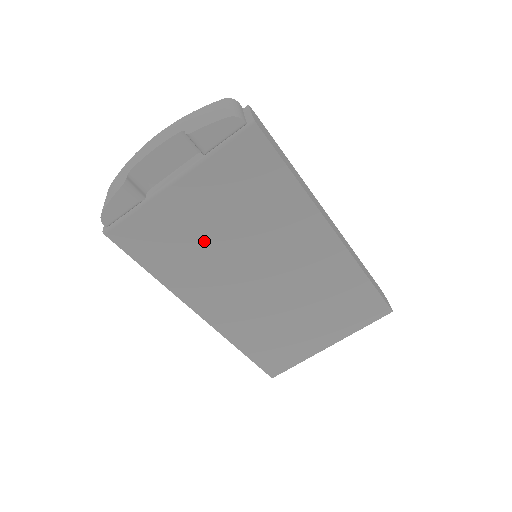
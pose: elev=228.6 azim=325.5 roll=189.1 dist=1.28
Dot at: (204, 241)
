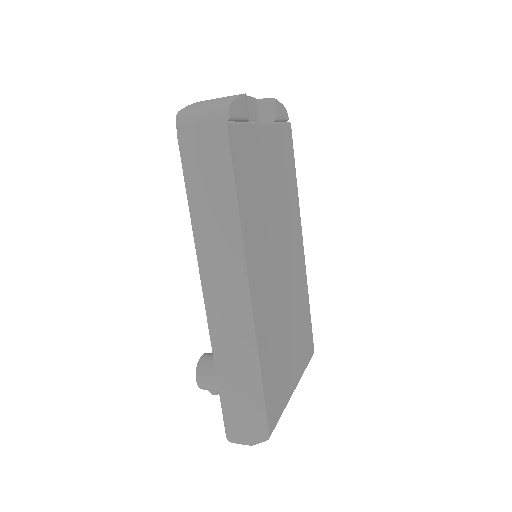
Dot at: (265, 194)
